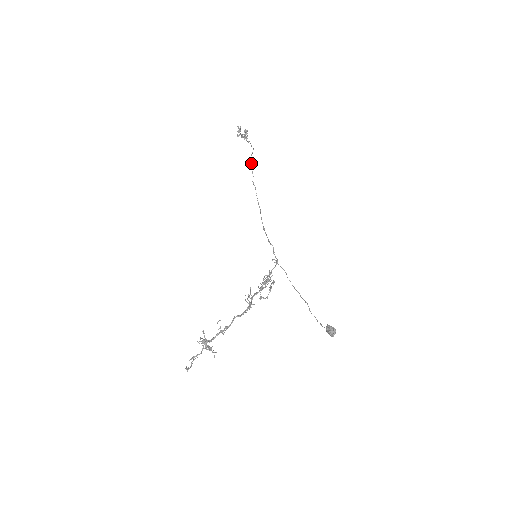
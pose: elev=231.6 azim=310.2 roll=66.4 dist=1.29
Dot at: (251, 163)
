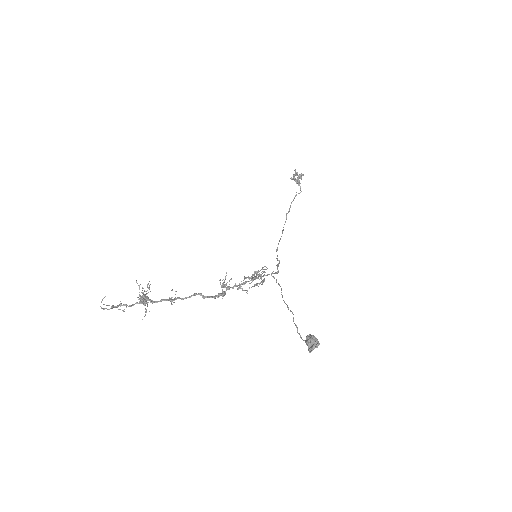
Dot at: (293, 199)
